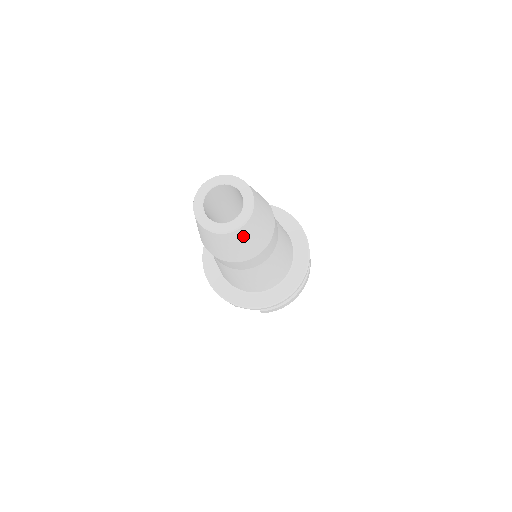
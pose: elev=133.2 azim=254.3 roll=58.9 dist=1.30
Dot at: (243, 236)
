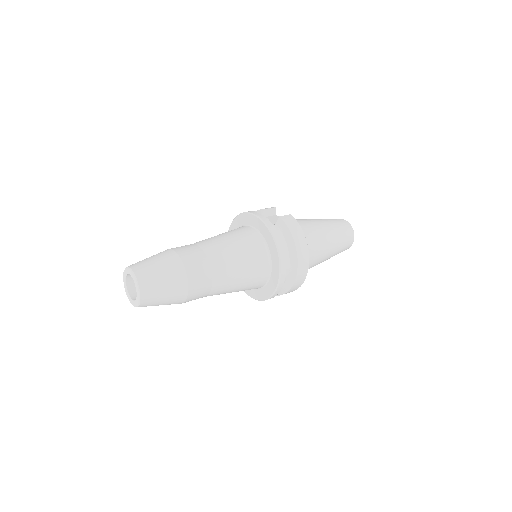
Dot at: (150, 305)
